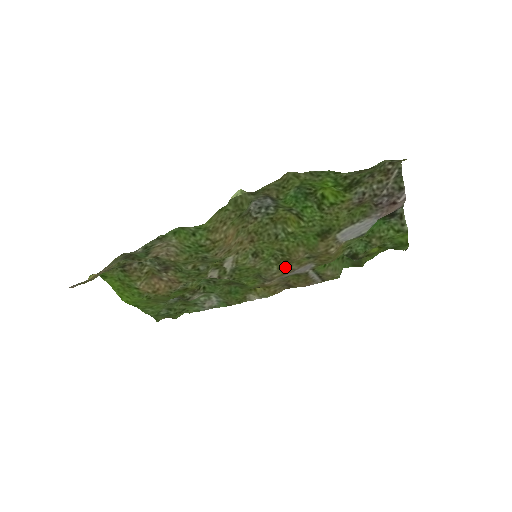
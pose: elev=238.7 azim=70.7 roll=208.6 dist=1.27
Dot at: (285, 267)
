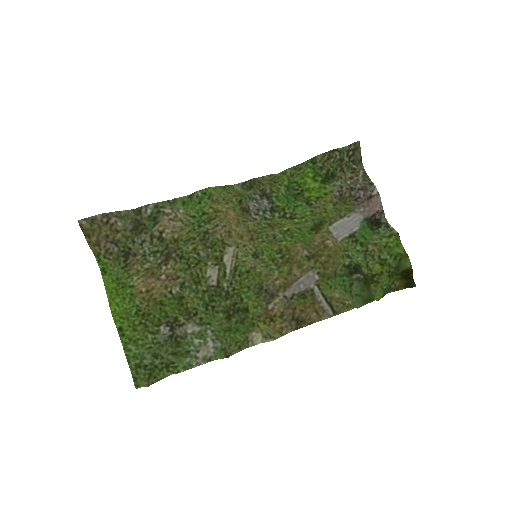
Dot at: (286, 270)
